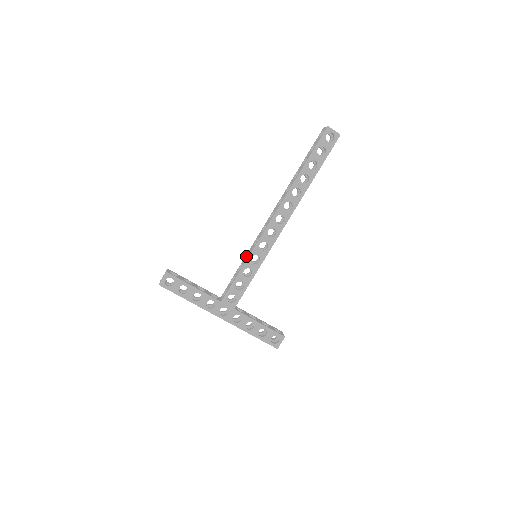
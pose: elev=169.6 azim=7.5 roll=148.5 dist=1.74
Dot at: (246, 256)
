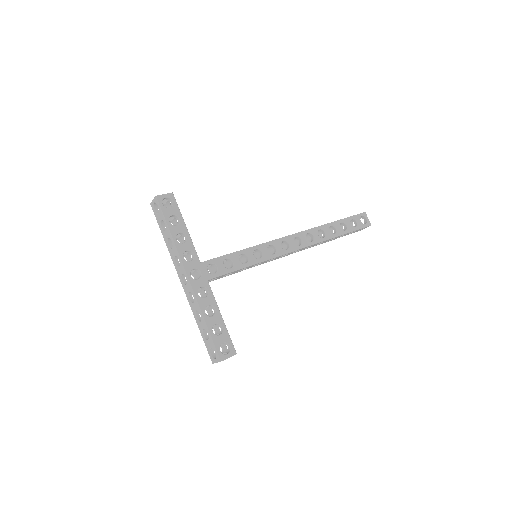
Dot at: occluded
